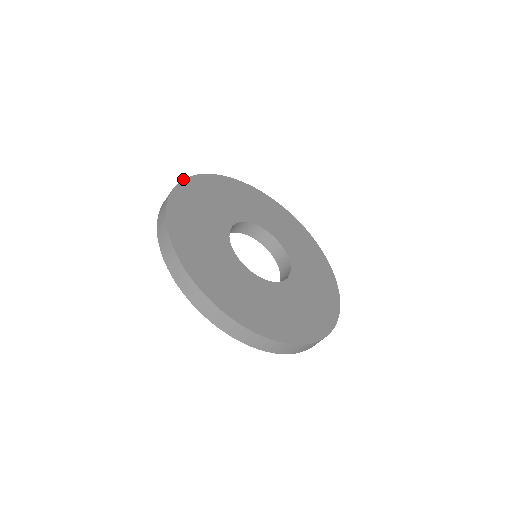
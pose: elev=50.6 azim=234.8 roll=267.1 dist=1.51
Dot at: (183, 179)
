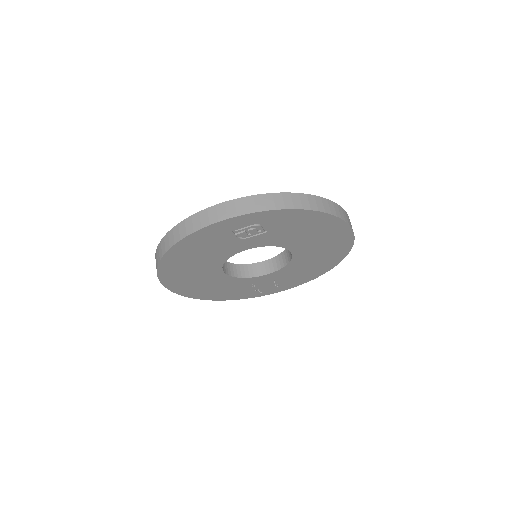
Dot at: occluded
